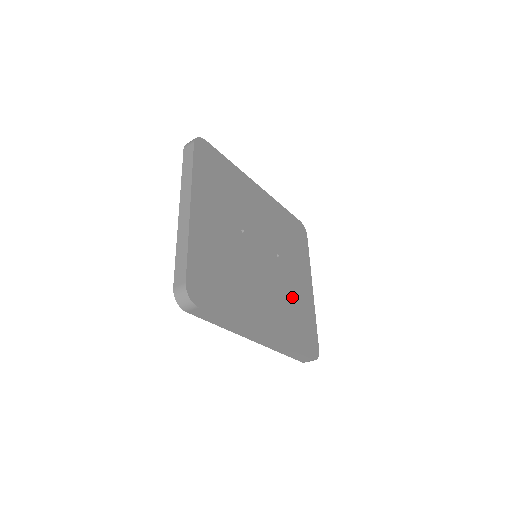
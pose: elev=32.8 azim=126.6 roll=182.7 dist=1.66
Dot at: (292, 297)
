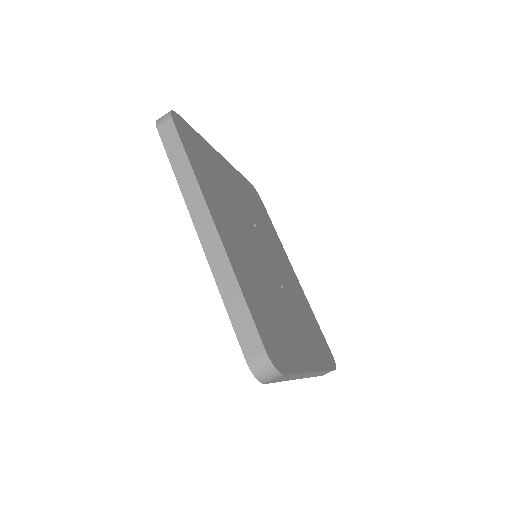
Dot at: (277, 308)
